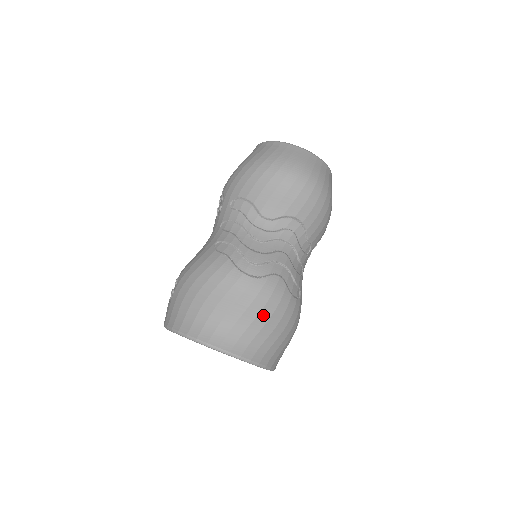
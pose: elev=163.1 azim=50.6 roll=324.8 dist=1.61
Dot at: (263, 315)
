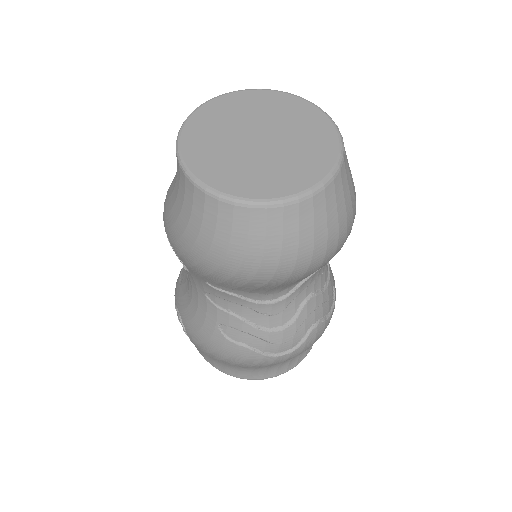
Dot at: occluded
